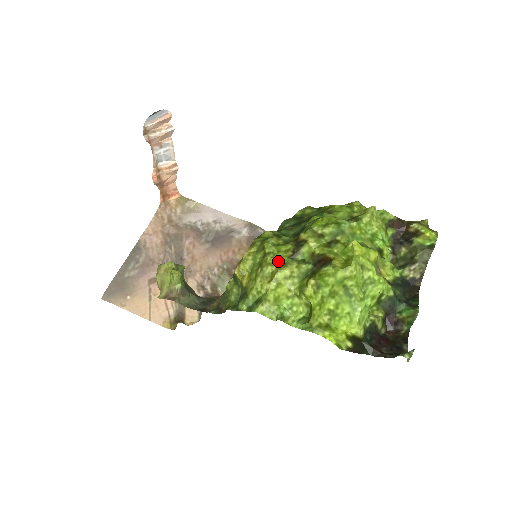
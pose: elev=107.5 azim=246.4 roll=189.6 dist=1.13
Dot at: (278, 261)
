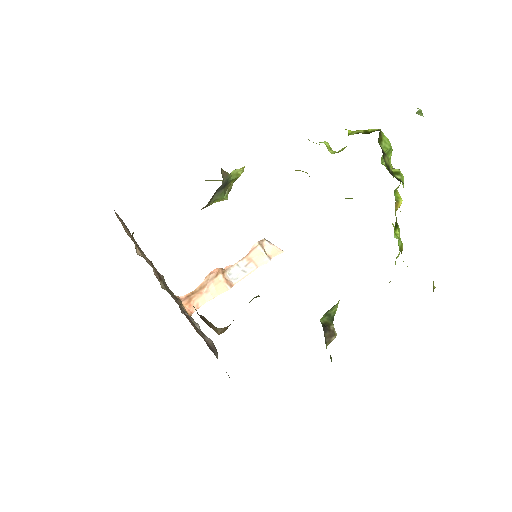
Dot at: occluded
